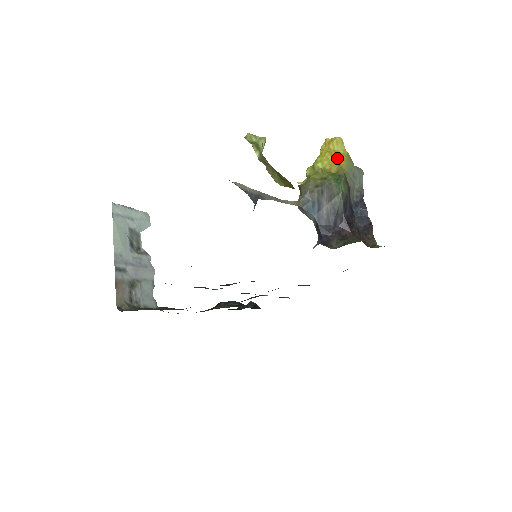
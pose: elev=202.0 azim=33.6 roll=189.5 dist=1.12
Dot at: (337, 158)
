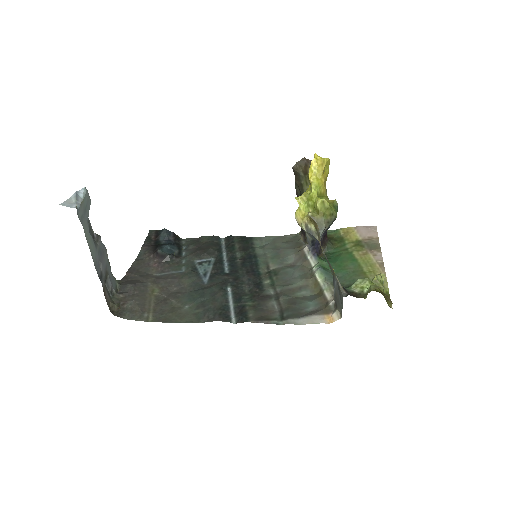
Dot at: (326, 179)
